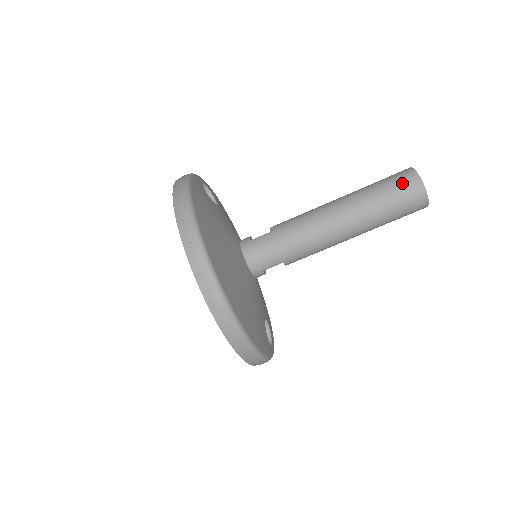
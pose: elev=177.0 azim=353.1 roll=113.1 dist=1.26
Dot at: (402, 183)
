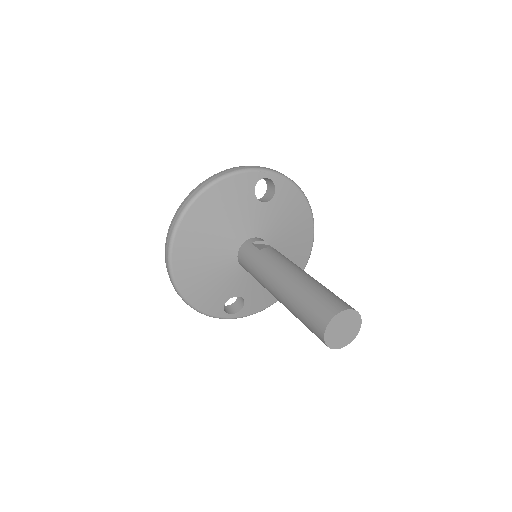
Dot at: (319, 311)
